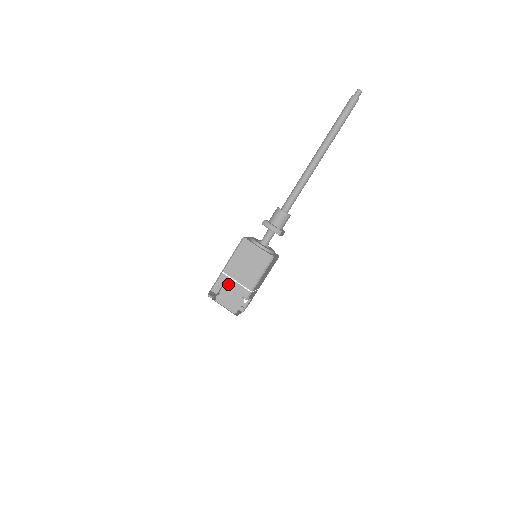
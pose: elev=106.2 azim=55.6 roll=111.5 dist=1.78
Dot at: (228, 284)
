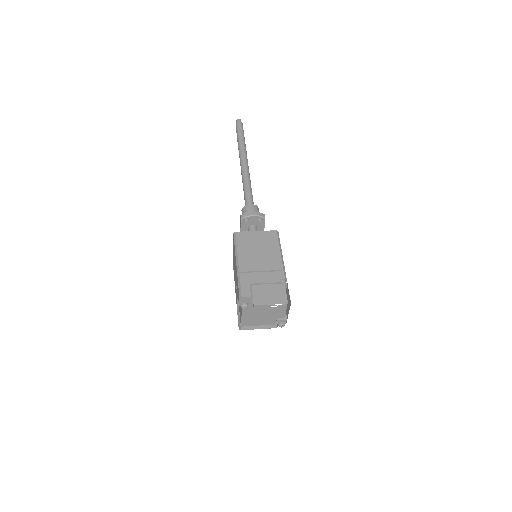
Dot at: (255, 279)
